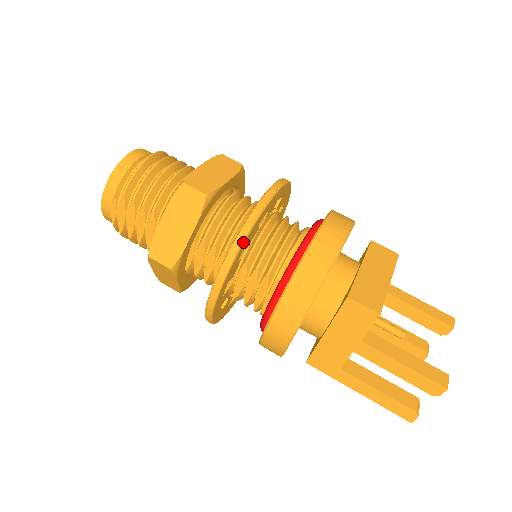
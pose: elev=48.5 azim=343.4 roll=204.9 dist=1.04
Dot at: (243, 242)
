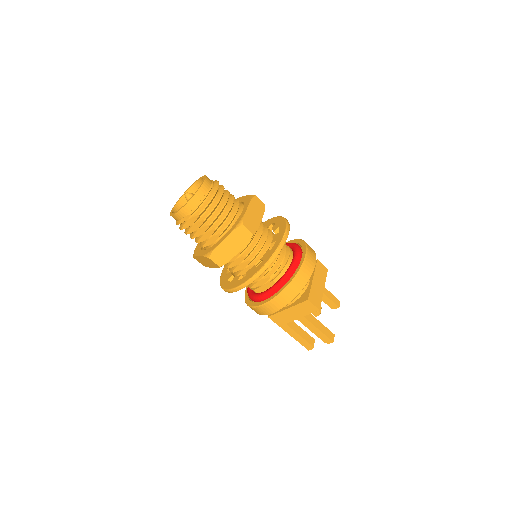
Dot at: occluded
